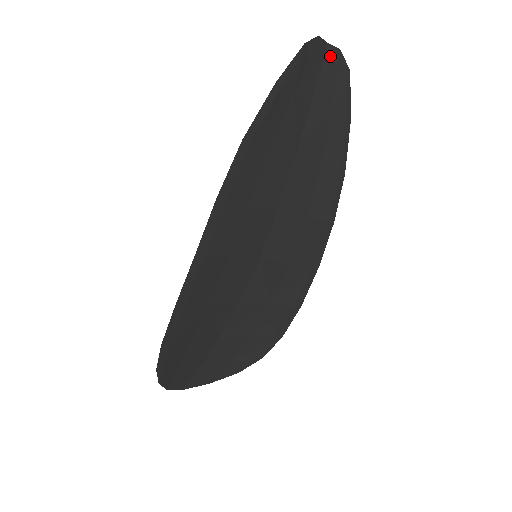
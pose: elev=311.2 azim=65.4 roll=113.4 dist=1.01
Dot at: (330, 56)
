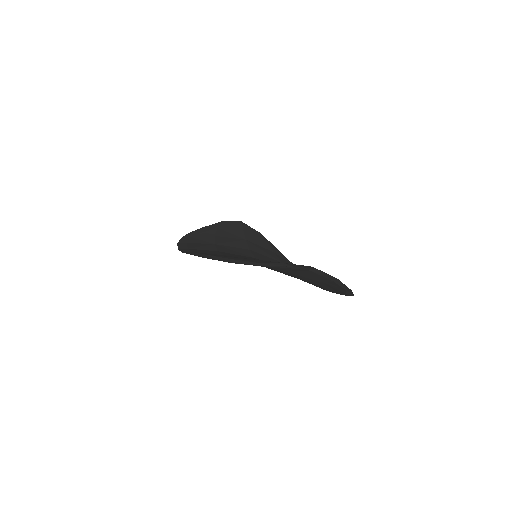
Dot at: (320, 273)
